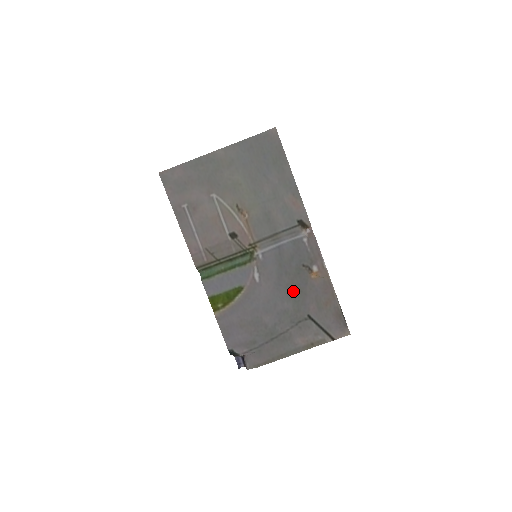
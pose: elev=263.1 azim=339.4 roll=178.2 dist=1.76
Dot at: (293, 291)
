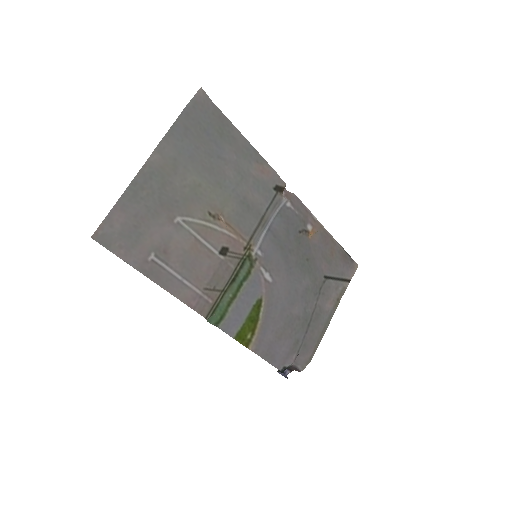
Dot at: (303, 264)
